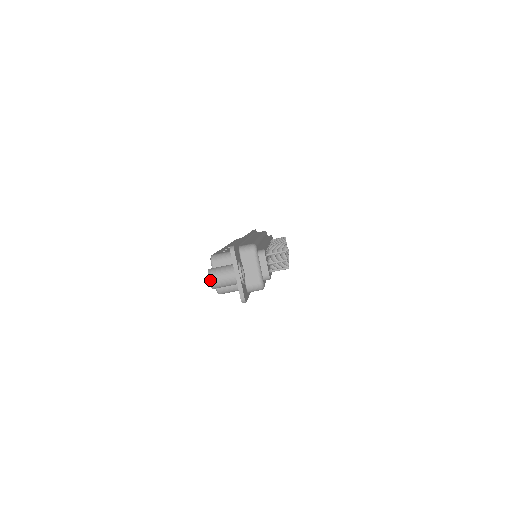
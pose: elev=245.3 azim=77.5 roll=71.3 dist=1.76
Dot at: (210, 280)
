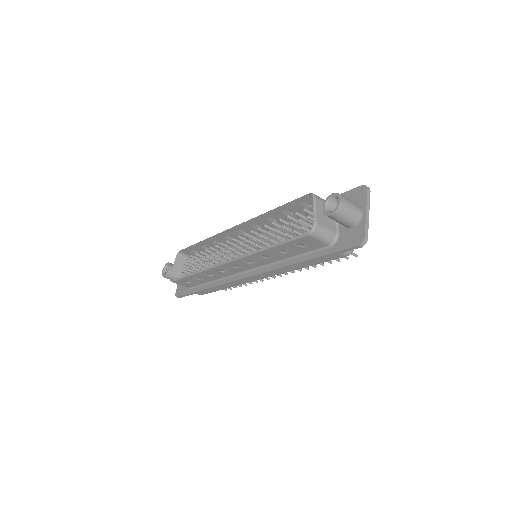
Dot at: (342, 200)
